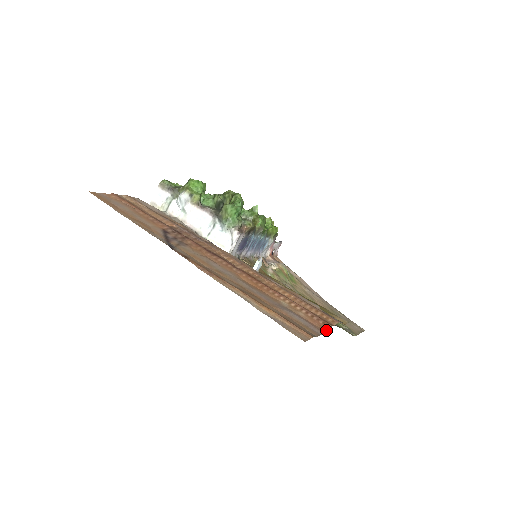
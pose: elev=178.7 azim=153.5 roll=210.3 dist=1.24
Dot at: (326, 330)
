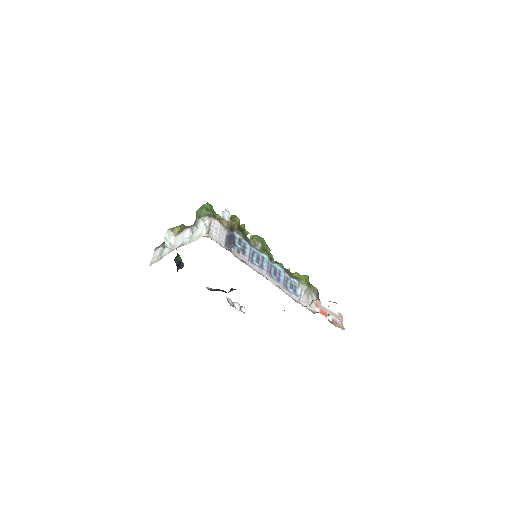
Dot at: occluded
